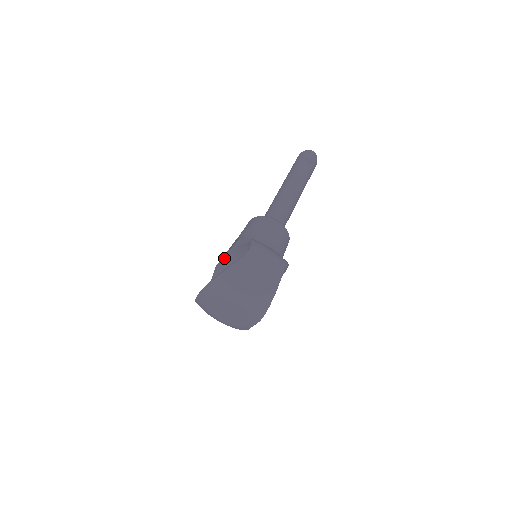
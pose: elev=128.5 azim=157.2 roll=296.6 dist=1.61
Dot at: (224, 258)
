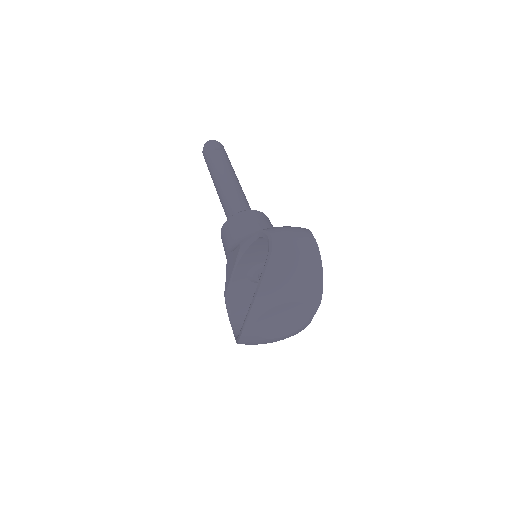
Dot at: (232, 279)
